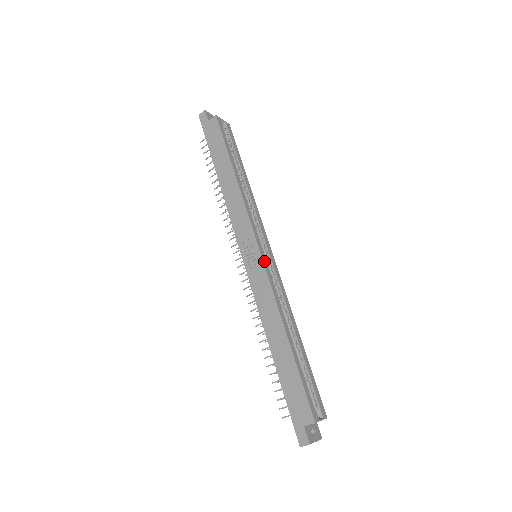
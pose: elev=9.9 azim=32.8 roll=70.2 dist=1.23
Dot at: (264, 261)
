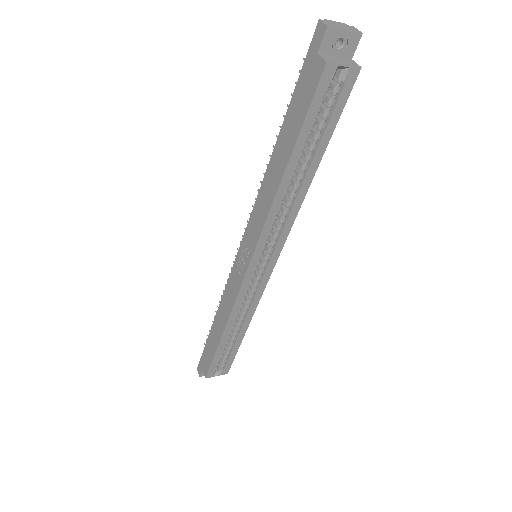
Dot at: (246, 279)
